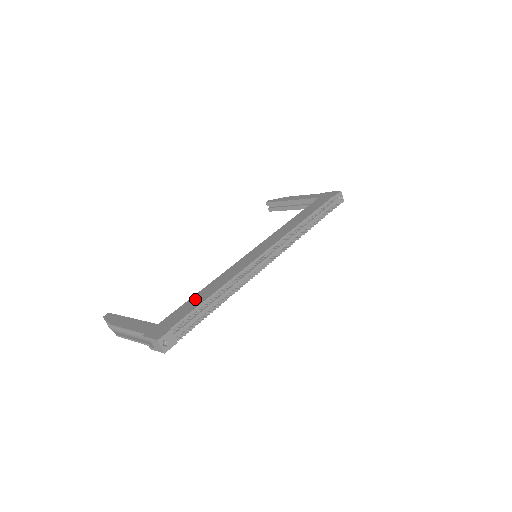
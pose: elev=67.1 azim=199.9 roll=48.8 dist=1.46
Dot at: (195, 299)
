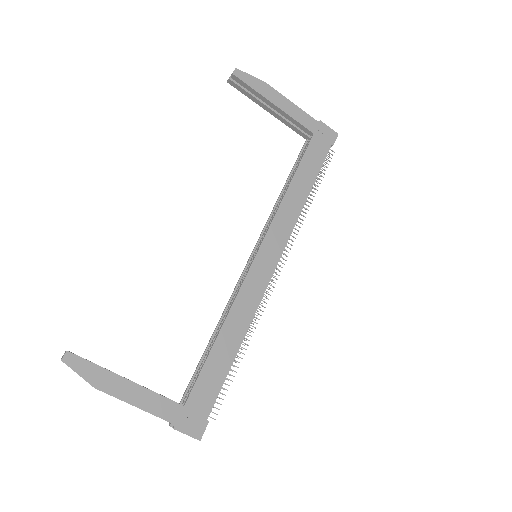
Dot at: (217, 360)
